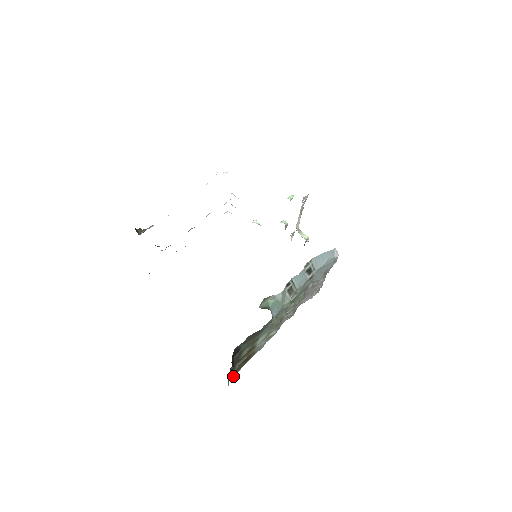
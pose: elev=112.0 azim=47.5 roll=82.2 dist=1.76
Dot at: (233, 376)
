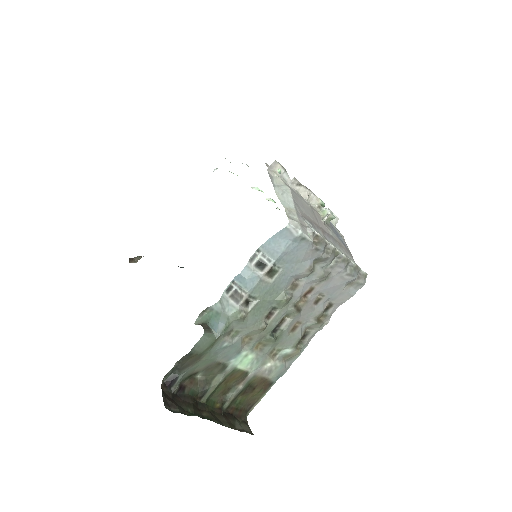
Dot at: (253, 407)
